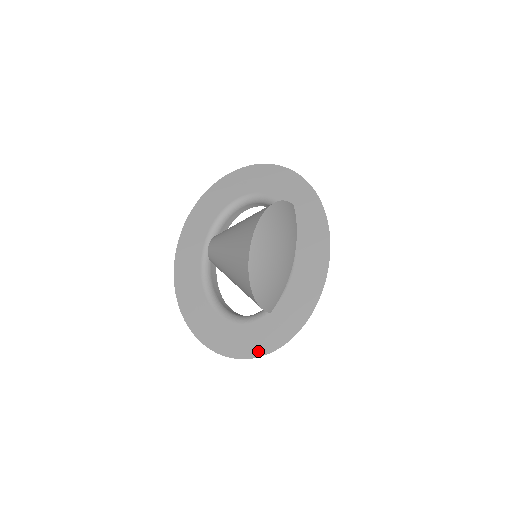
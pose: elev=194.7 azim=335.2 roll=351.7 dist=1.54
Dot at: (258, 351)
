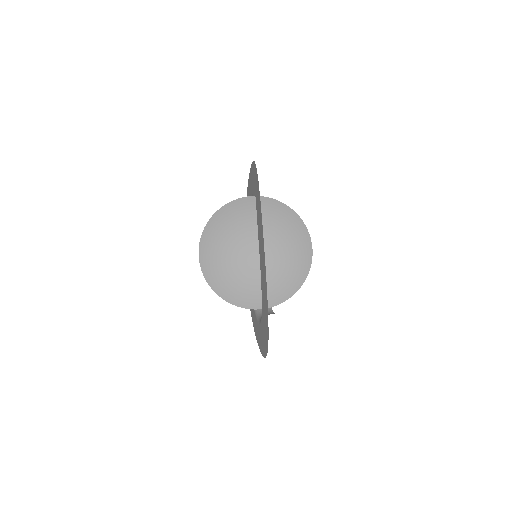
Dot at: (266, 348)
